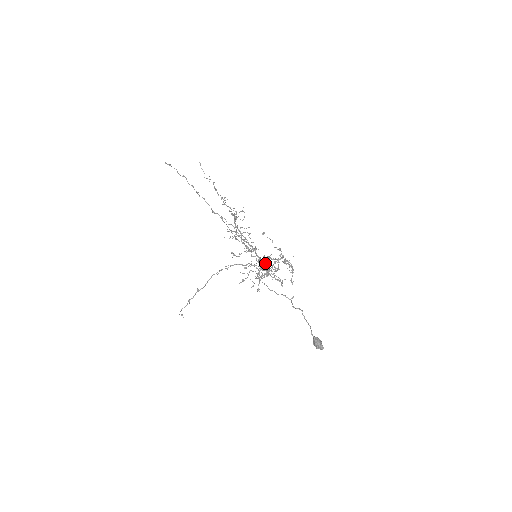
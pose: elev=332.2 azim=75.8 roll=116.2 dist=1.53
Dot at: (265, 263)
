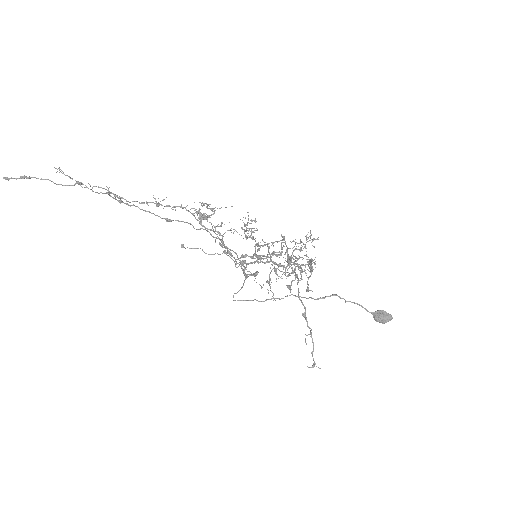
Dot at: (271, 259)
